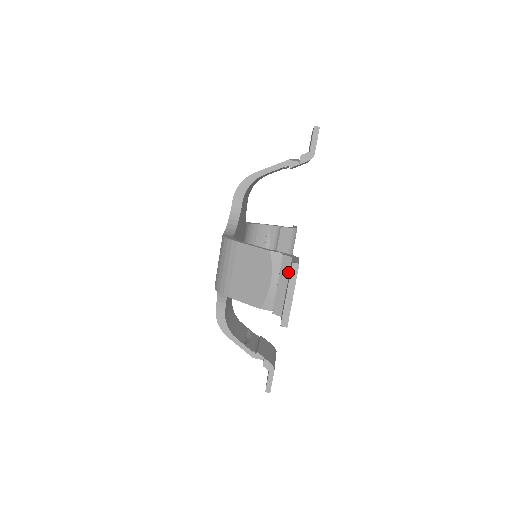
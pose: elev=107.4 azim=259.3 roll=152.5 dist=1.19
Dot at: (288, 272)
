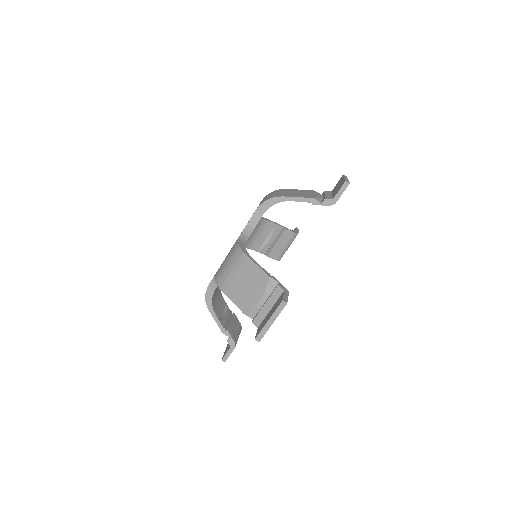
Dot at: (276, 299)
